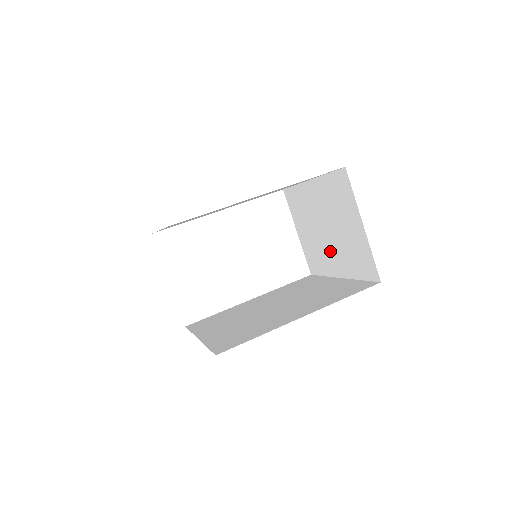
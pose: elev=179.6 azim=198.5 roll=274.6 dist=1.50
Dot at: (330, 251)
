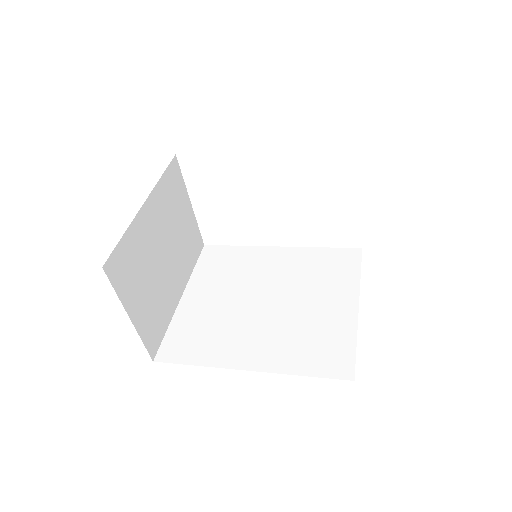
Dot at: occluded
